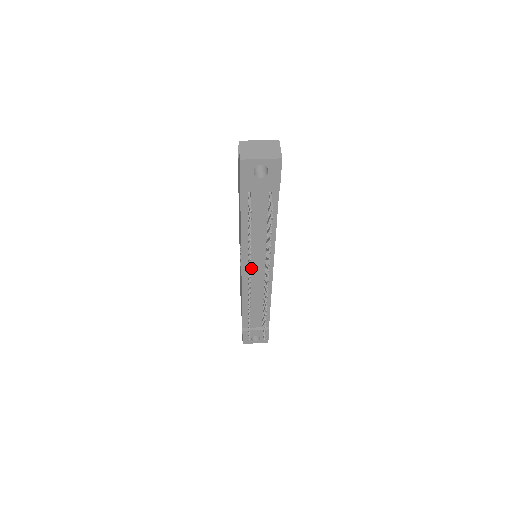
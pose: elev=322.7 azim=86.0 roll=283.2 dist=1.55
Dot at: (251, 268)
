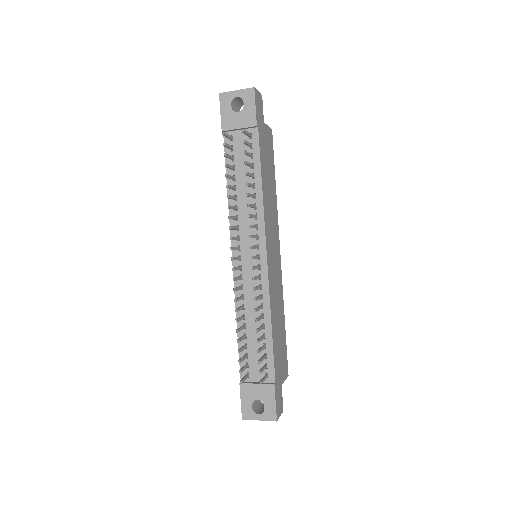
Dot at: (242, 251)
